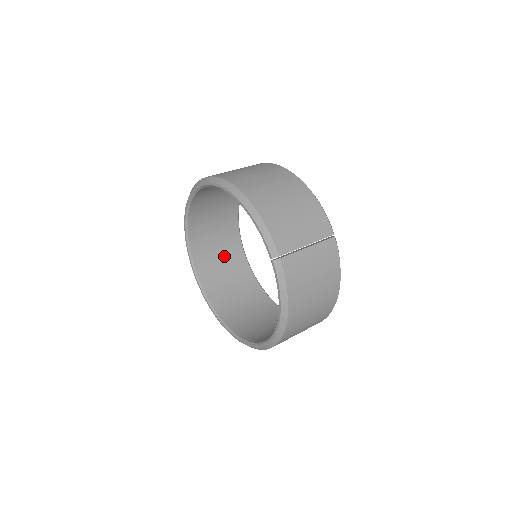
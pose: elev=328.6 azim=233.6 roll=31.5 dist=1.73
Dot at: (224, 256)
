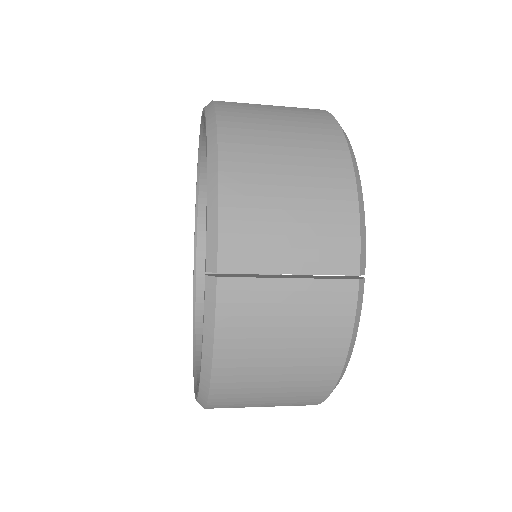
Dot at: occluded
